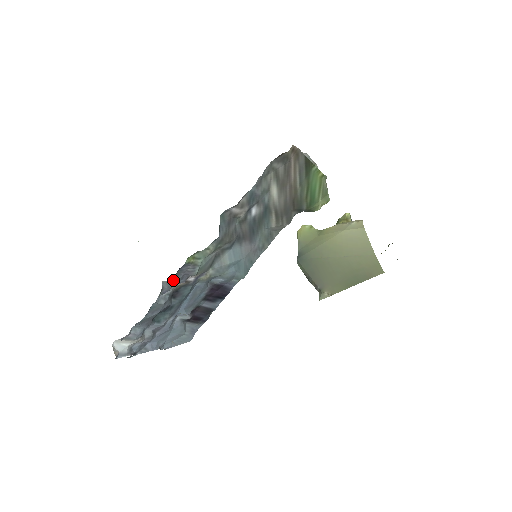
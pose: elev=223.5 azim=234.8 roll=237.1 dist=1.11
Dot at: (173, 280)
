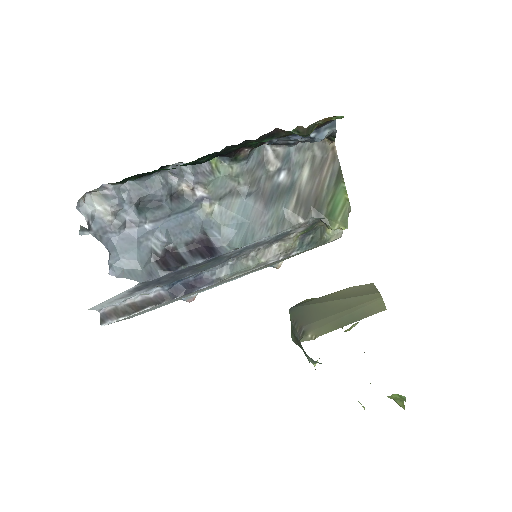
Dot at: (188, 167)
